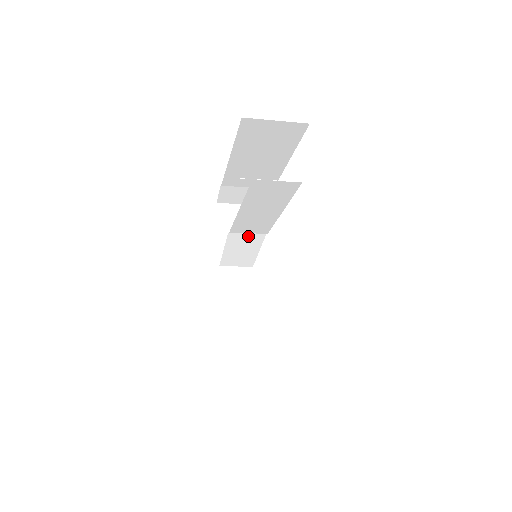
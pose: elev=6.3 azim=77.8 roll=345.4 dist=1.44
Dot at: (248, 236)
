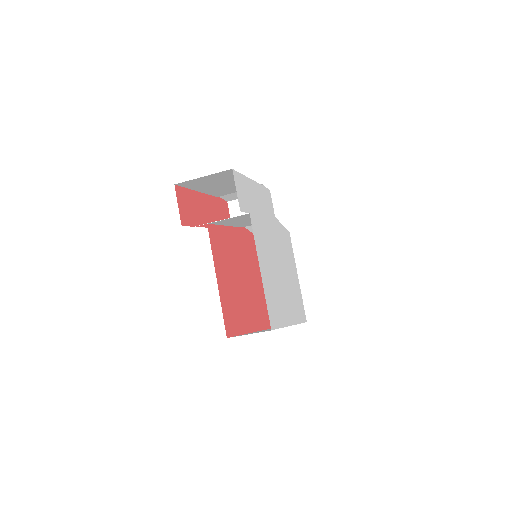
Dot at: occluded
